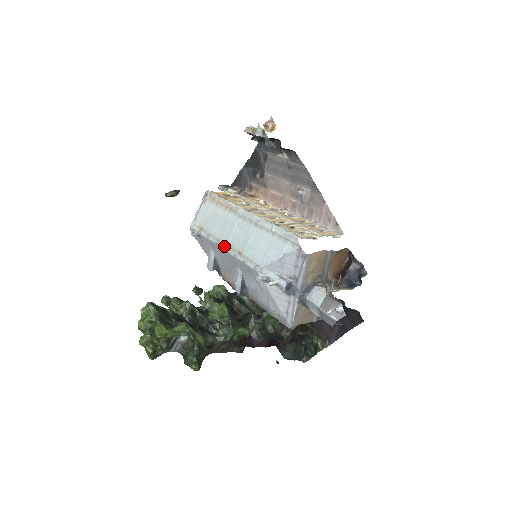
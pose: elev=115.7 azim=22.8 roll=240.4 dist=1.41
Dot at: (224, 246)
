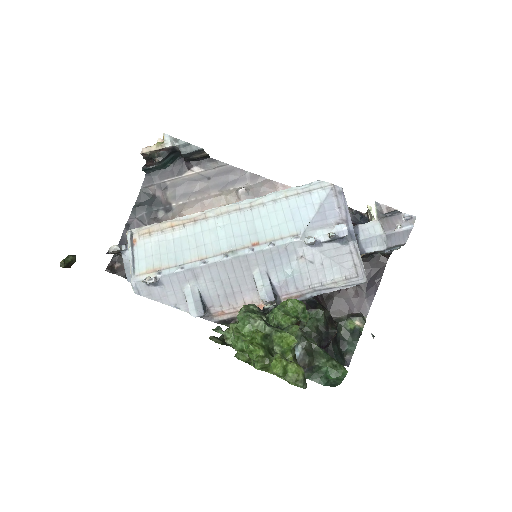
Dot at: (222, 256)
